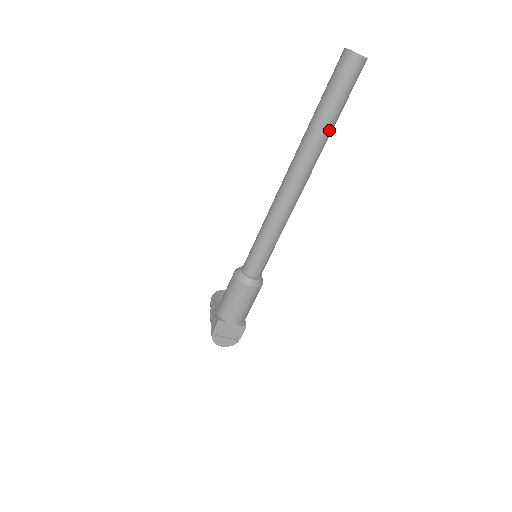
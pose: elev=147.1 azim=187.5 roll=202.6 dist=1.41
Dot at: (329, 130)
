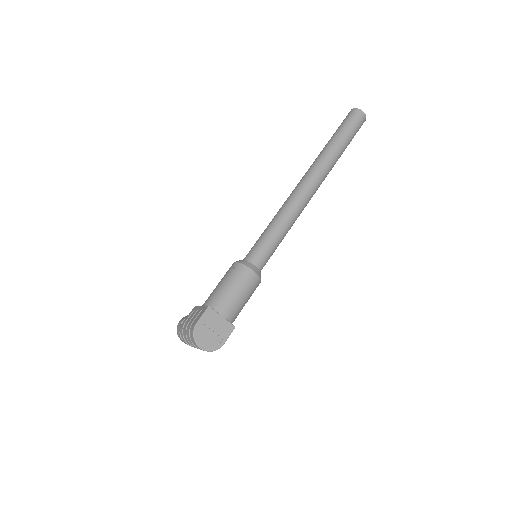
Dot at: (339, 153)
